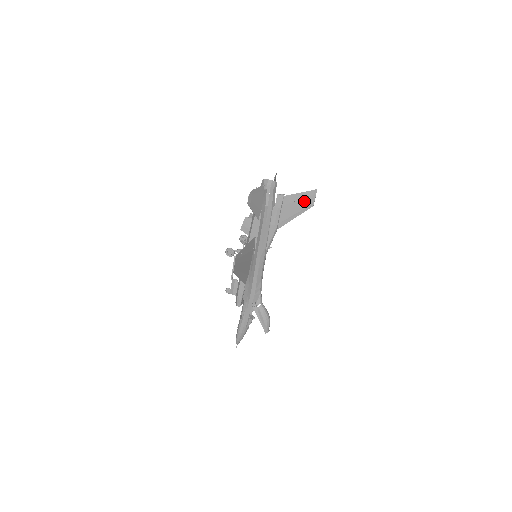
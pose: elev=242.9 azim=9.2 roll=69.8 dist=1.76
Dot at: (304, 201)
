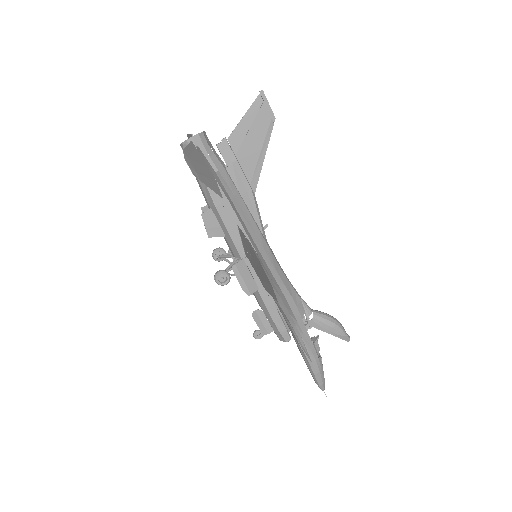
Dot at: (258, 122)
